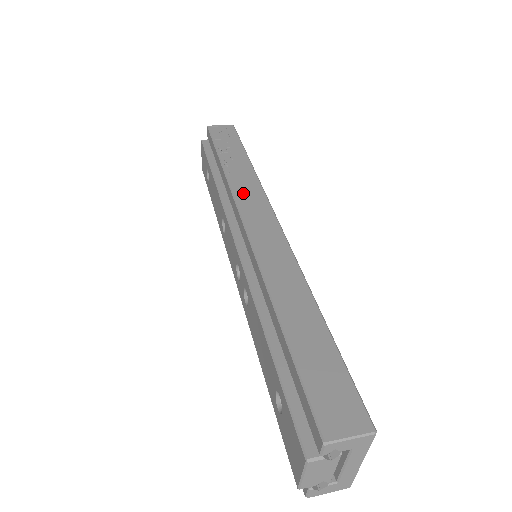
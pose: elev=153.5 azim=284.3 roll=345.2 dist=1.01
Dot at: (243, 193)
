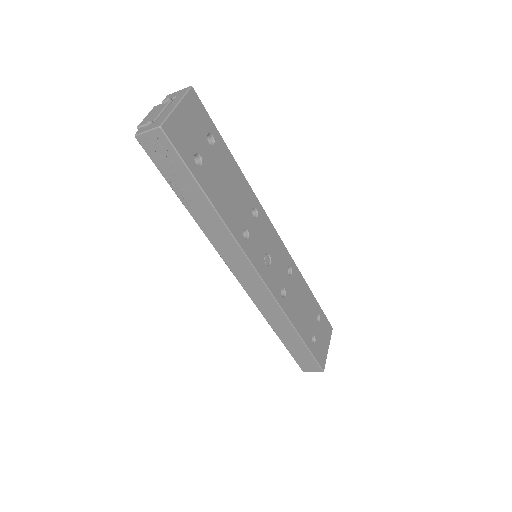
Dot at: occluded
